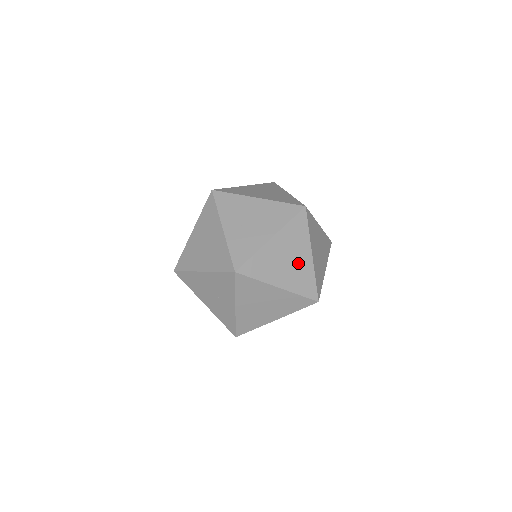
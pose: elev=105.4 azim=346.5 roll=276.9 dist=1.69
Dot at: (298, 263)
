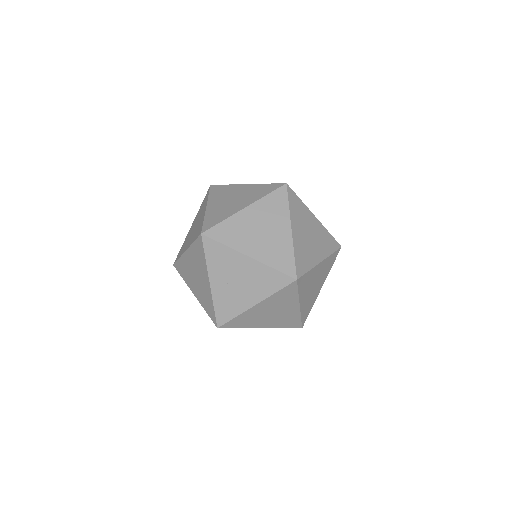
Dot at: (283, 313)
